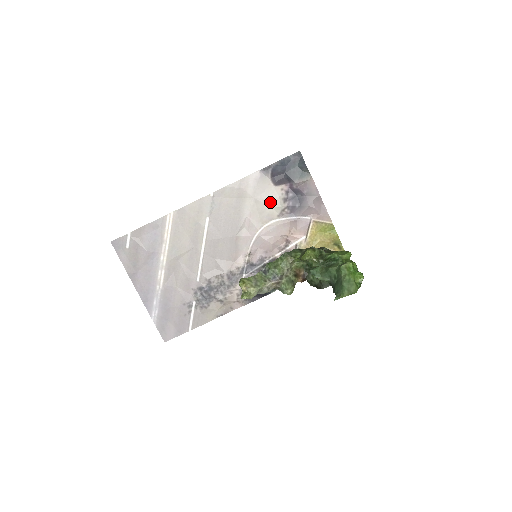
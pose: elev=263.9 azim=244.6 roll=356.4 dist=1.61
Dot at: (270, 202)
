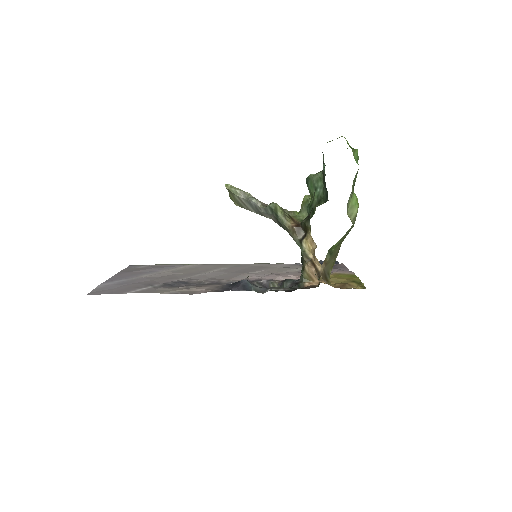
Dot at: (293, 268)
